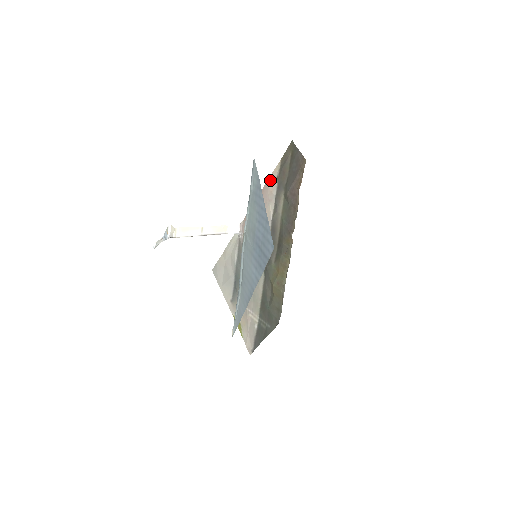
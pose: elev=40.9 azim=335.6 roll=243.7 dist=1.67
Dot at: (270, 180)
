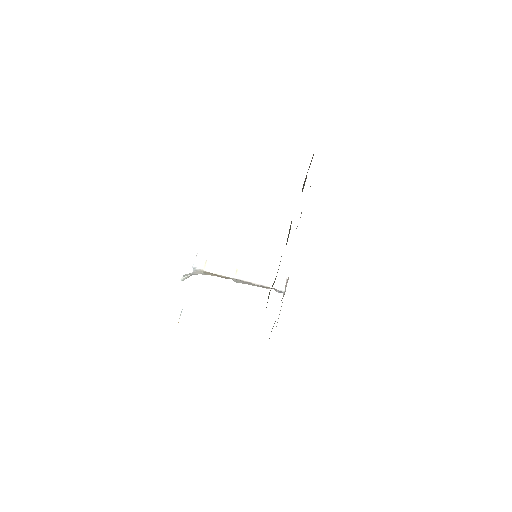
Dot at: occluded
